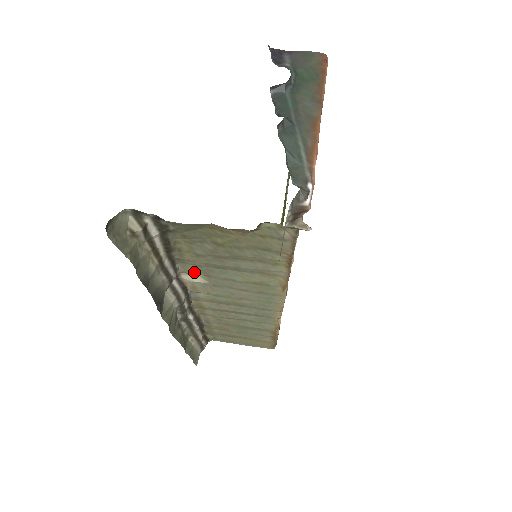
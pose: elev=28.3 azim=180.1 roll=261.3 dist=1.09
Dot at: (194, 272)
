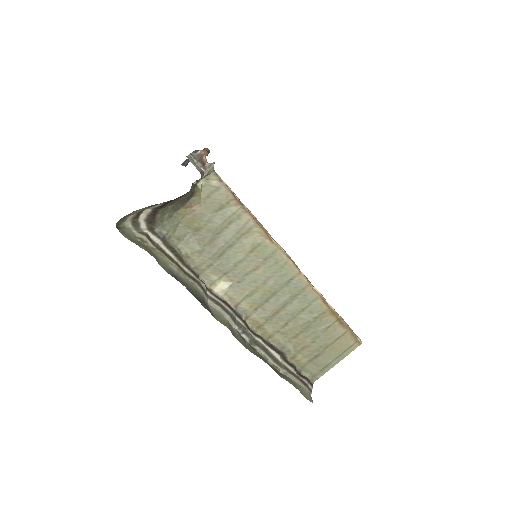
Dot at: (215, 278)
